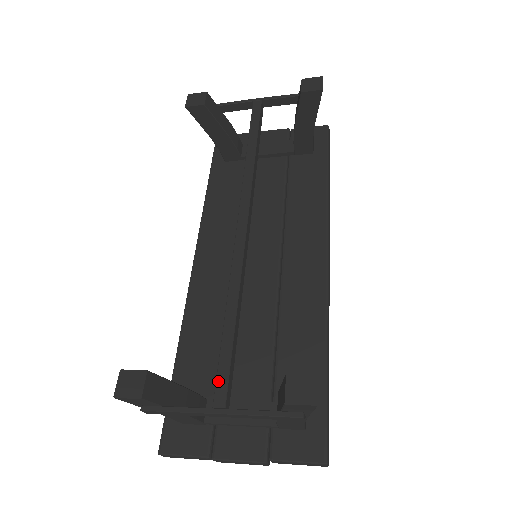
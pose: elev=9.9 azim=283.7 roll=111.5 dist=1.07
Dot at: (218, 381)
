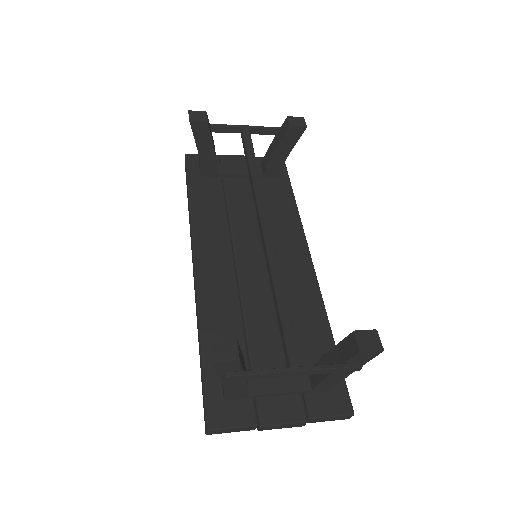
Dot at: (288, 346)
